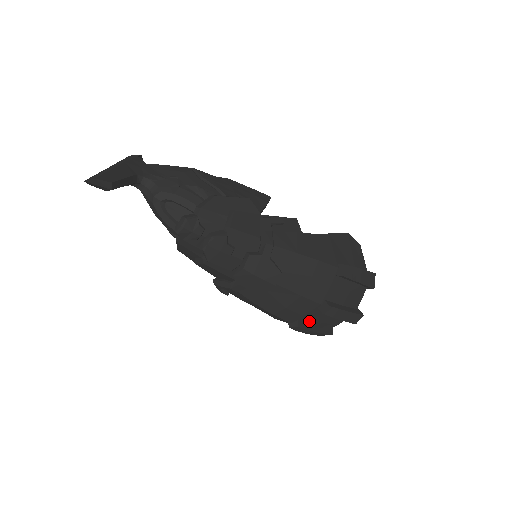
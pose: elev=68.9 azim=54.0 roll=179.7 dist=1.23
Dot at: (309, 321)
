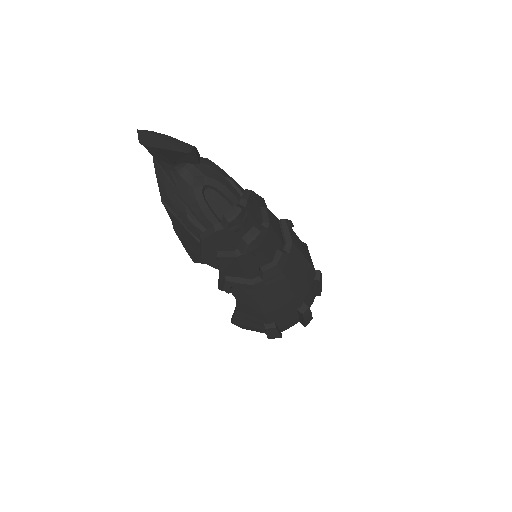
Dot at: (280, 323)
